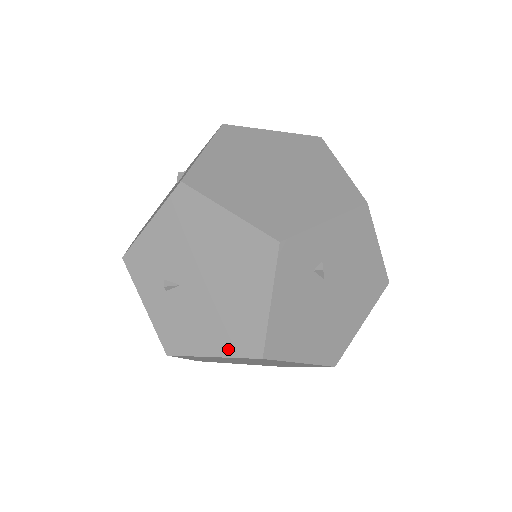
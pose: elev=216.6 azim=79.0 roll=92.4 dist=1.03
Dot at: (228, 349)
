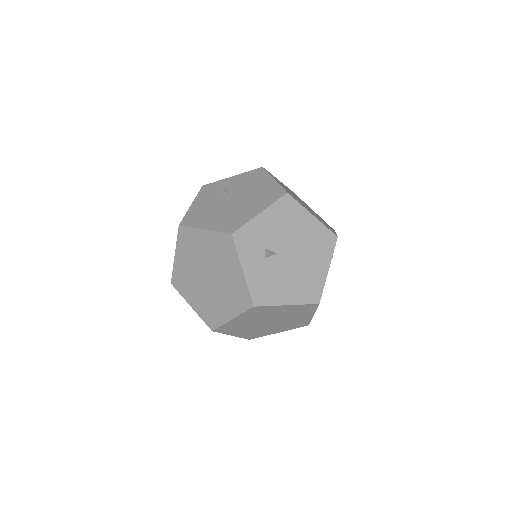
Dot at: occluded
